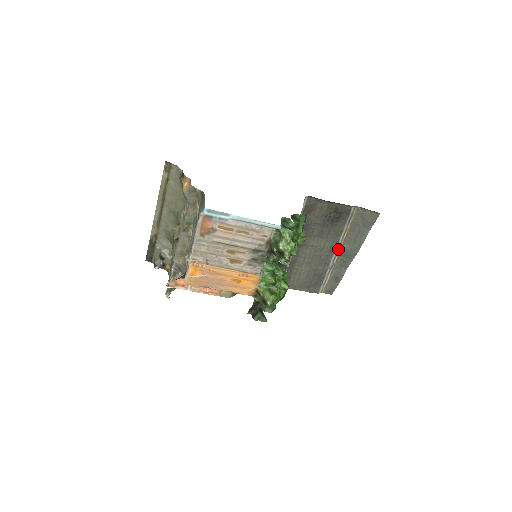
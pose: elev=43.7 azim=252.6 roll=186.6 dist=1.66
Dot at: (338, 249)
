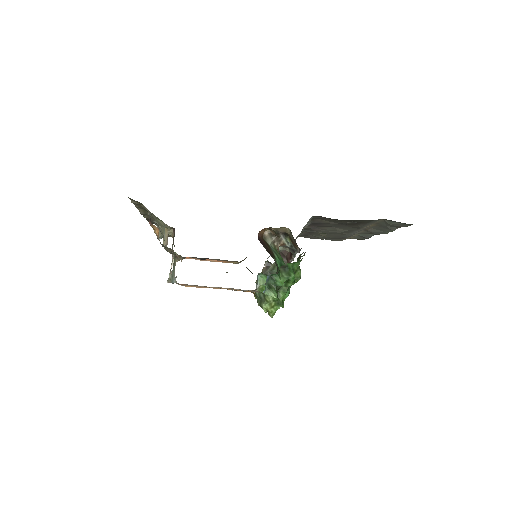
Dot at: occluded
